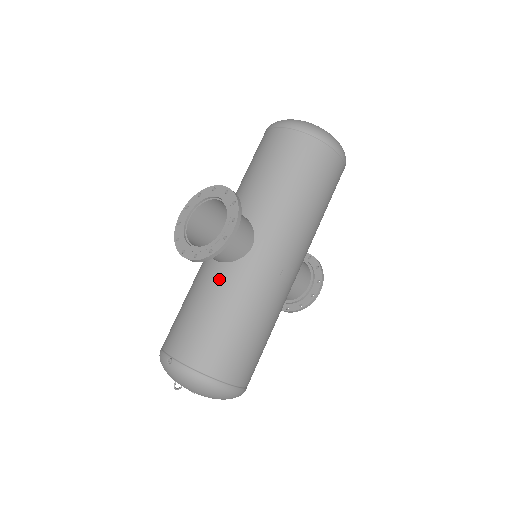
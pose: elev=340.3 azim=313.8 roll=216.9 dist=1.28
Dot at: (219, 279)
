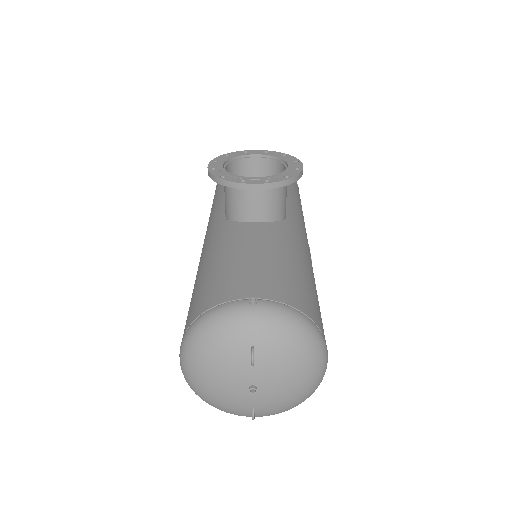
Dot at: (269, 232)
